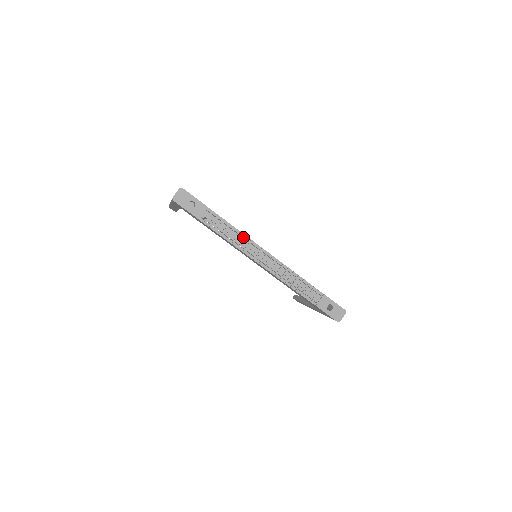
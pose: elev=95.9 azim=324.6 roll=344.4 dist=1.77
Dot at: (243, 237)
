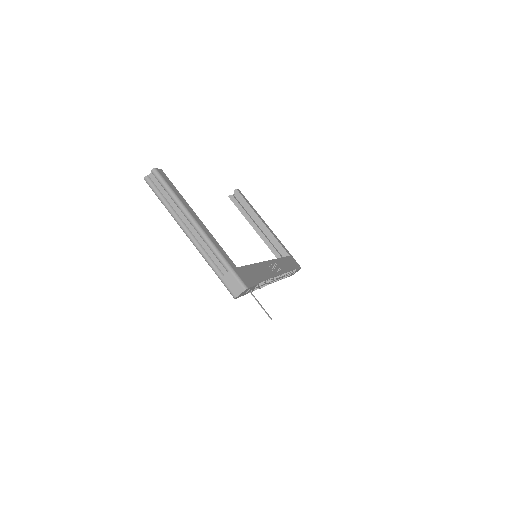
Dot at: occluded
